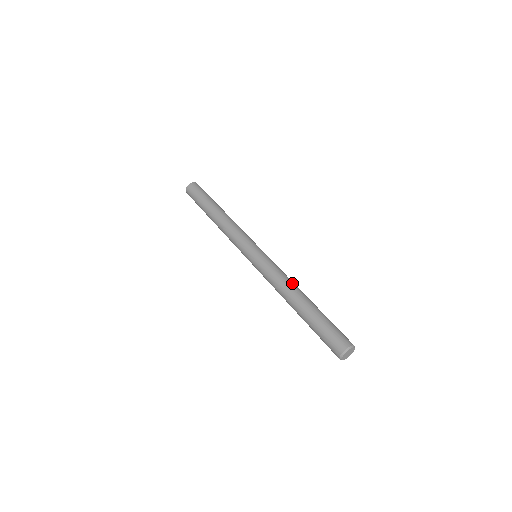
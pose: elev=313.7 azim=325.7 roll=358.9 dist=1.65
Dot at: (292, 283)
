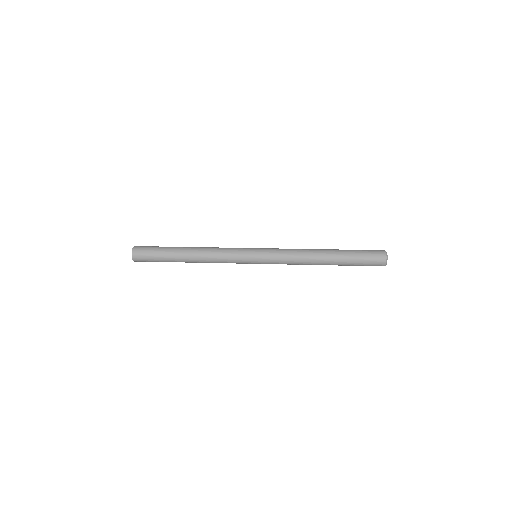
Dot at: (307, 251)
